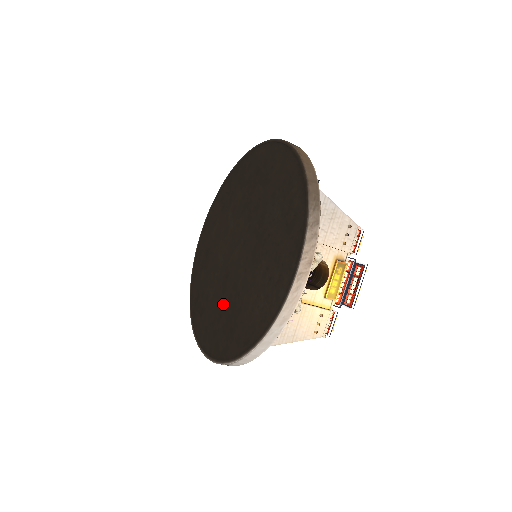
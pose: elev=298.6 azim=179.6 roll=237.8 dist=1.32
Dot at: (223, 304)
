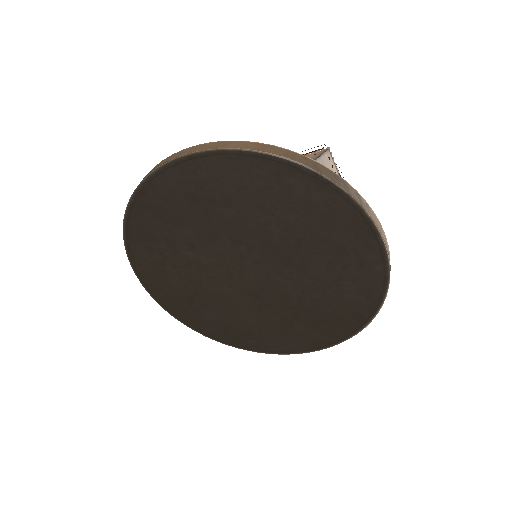
Dot at: (284, 315)
